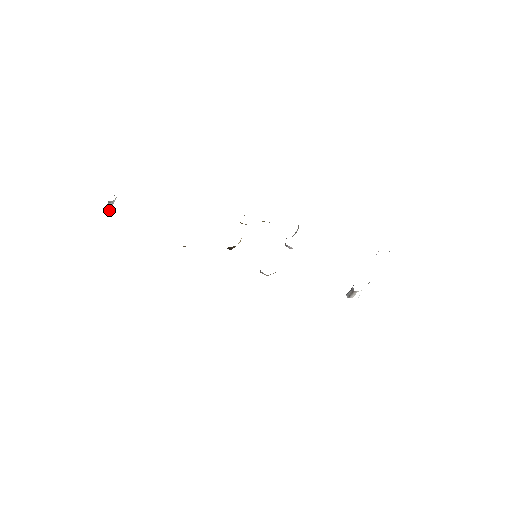
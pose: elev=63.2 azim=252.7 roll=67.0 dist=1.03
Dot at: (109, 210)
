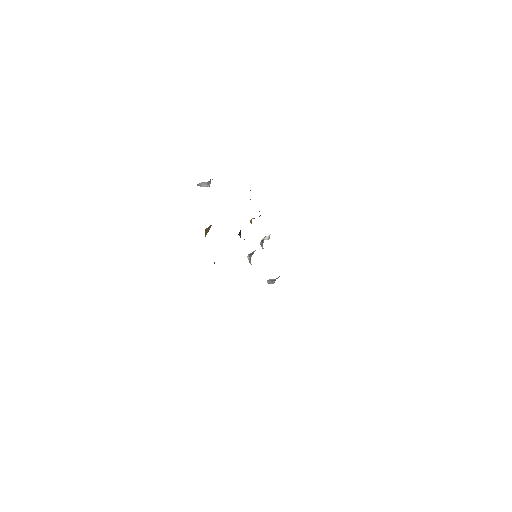
Dot at: occluded
